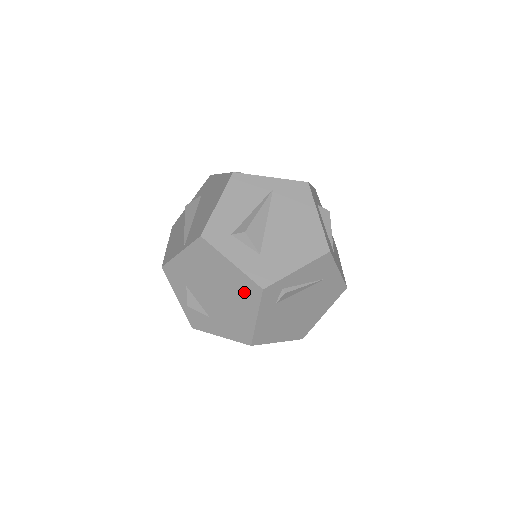
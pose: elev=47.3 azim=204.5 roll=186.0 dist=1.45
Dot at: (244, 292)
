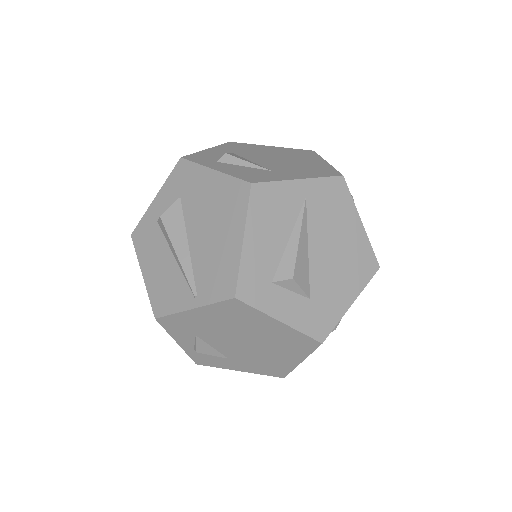
Dot at: (291, 344)
